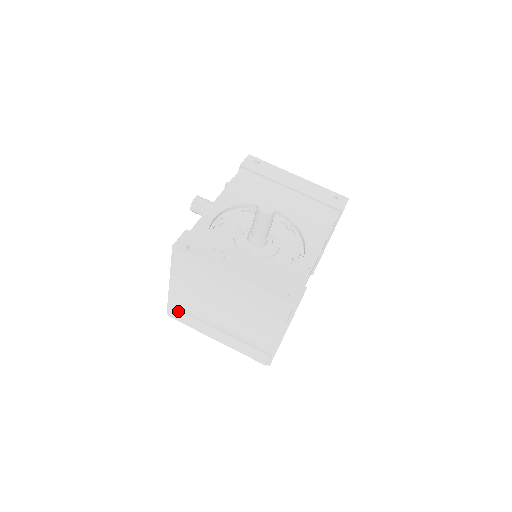
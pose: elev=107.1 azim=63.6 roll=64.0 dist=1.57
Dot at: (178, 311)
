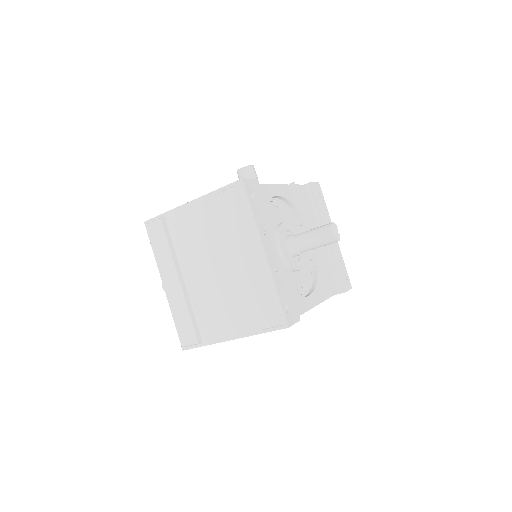
Dot at: (163, 230)
